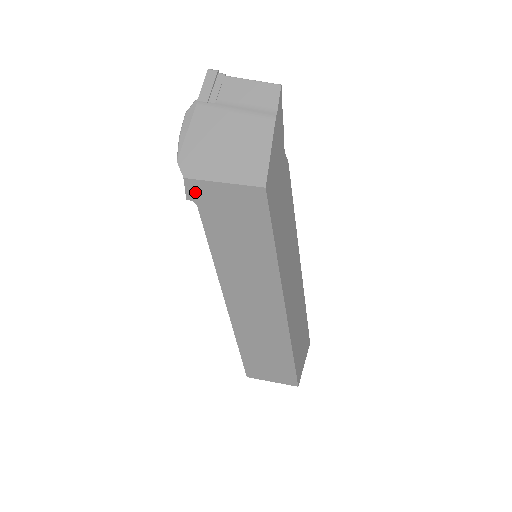
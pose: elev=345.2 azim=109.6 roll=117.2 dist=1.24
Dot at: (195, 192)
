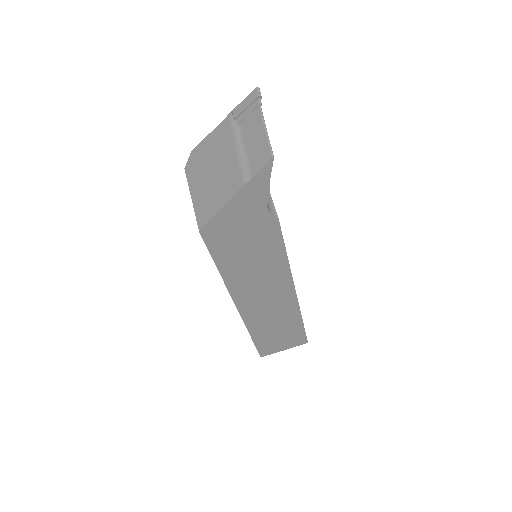
Dot at: occluded
